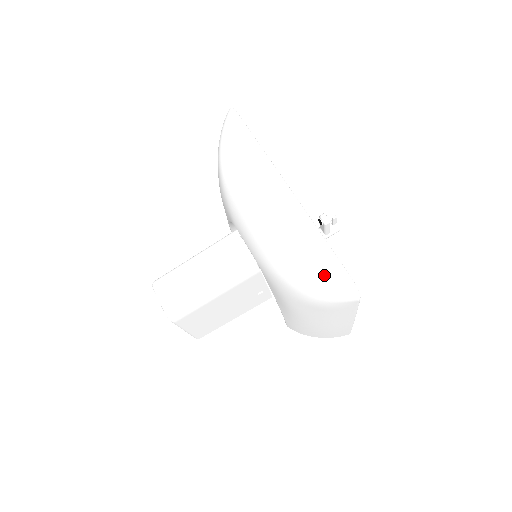
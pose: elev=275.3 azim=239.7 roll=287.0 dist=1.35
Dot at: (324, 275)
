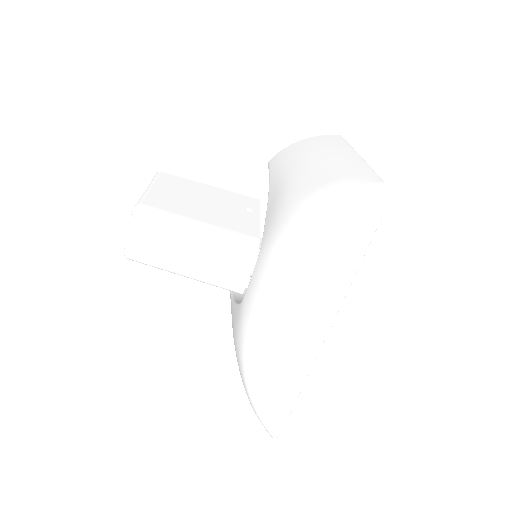
Dot at: (267, 411)
